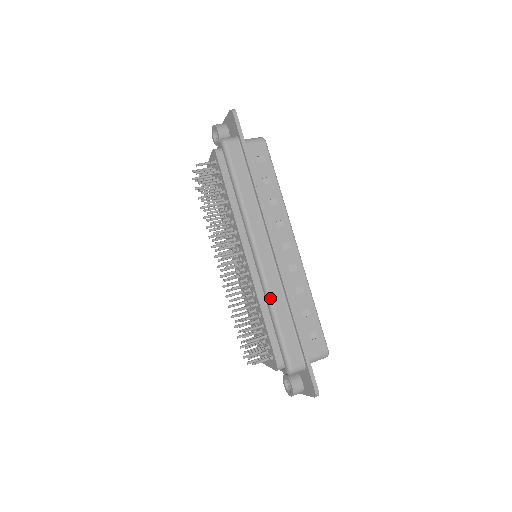
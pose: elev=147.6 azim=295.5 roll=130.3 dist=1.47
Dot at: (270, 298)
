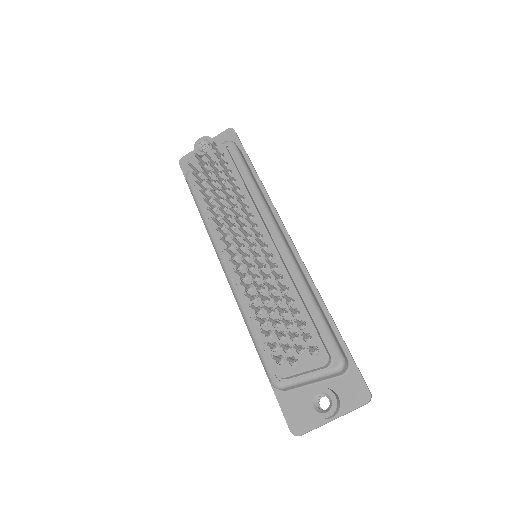
Dot at: (304, 280)
